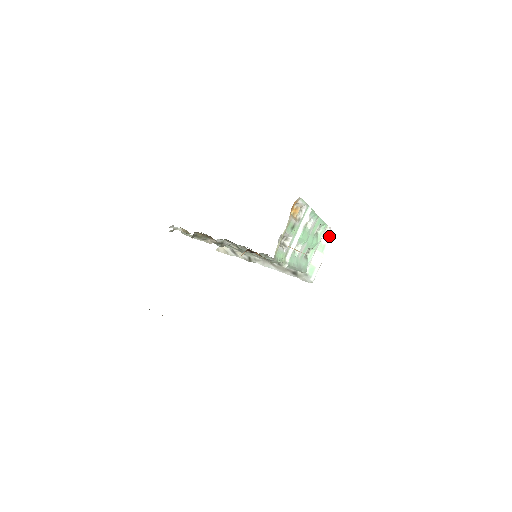
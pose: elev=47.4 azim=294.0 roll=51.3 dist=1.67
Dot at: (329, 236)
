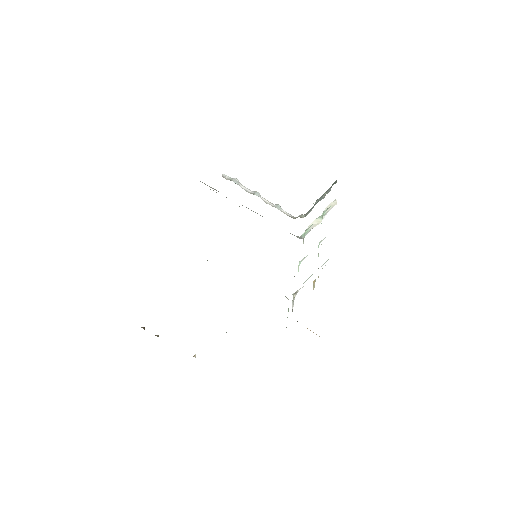
Dot at: (333, 204)
